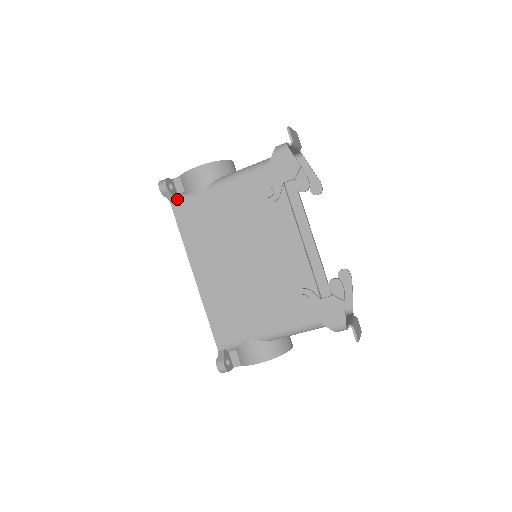
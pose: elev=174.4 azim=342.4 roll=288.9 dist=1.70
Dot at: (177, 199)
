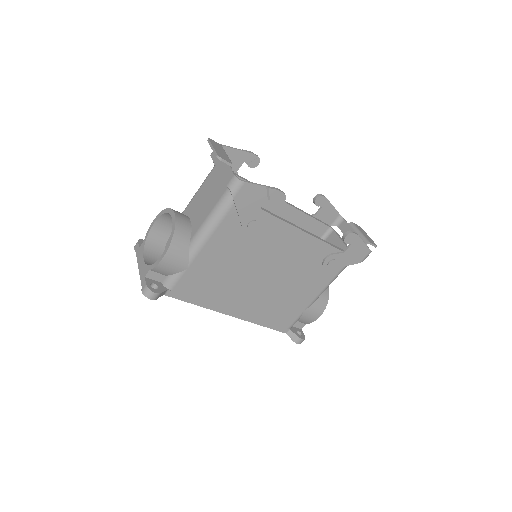
Dot at: (168, 288)
